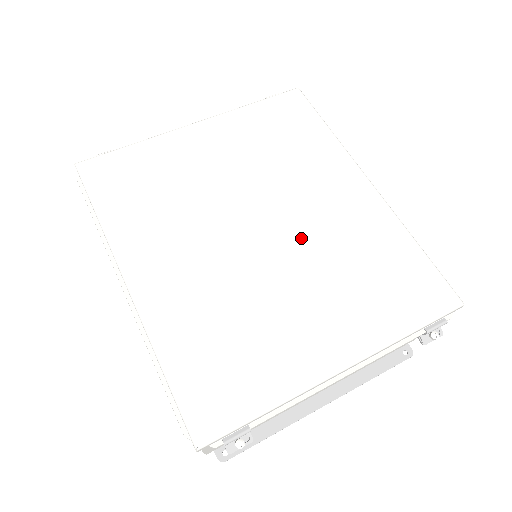
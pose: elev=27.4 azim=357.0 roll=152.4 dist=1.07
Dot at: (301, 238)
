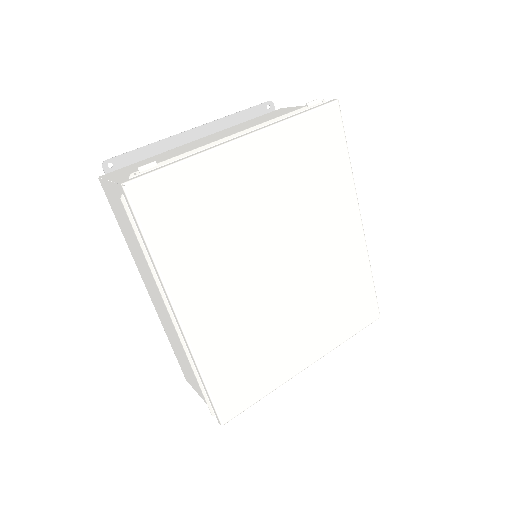
Dot at: (307, 273)
